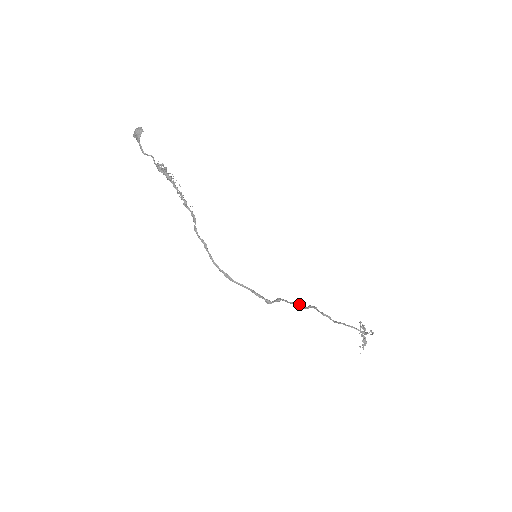
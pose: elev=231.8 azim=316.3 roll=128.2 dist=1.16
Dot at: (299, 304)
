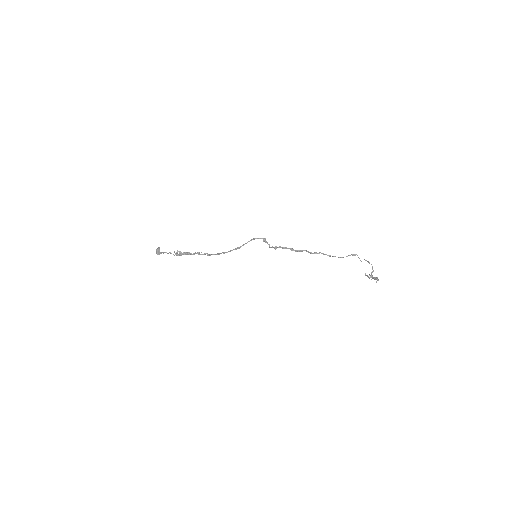
Dot at: (292, 249)
